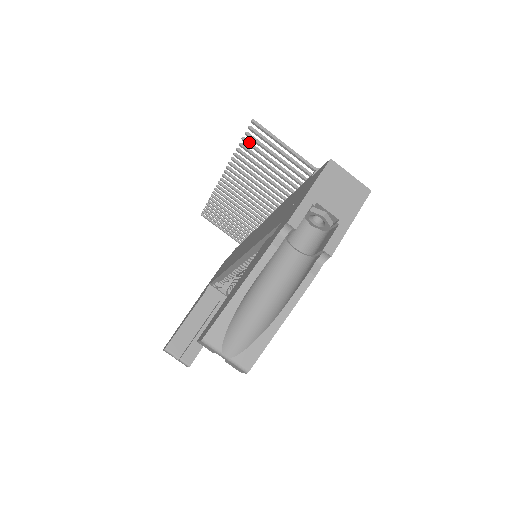
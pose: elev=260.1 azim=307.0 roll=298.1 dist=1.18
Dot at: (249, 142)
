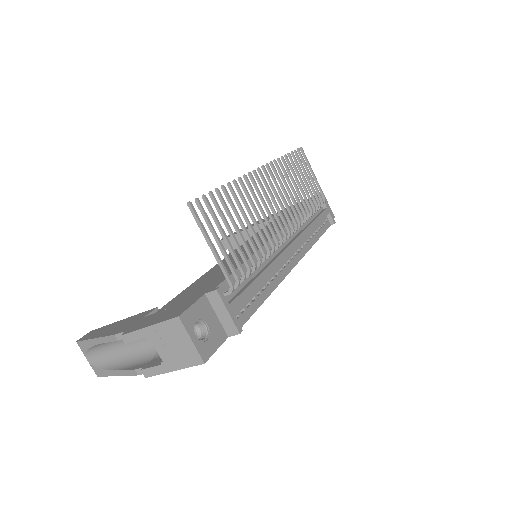
Dot at: (213, 200)
